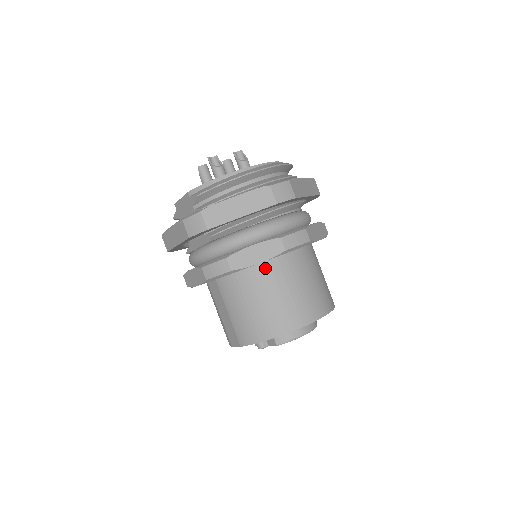
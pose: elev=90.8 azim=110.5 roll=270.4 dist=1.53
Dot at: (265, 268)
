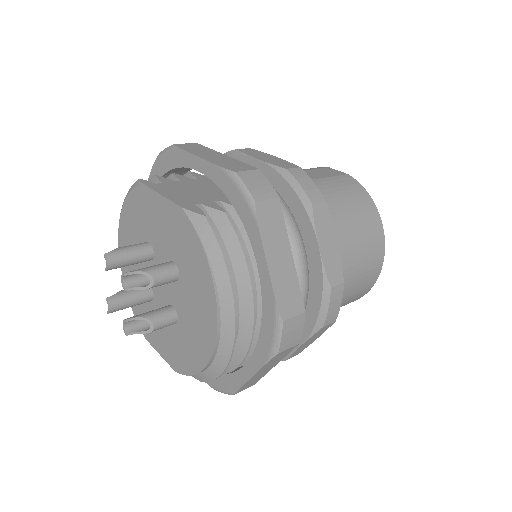
Dot at: occluded
